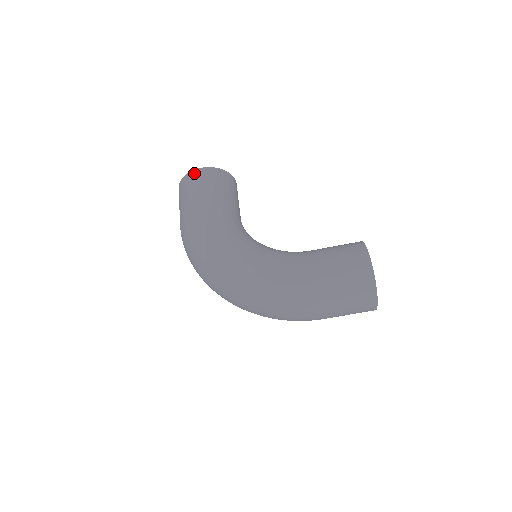
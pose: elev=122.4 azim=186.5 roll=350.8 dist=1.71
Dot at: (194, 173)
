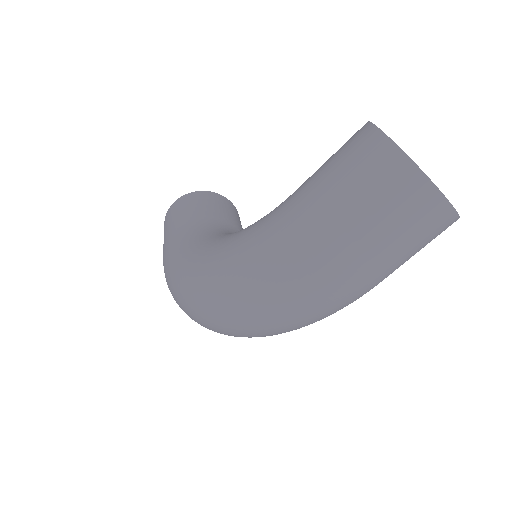
Dot at: (168, 212)
